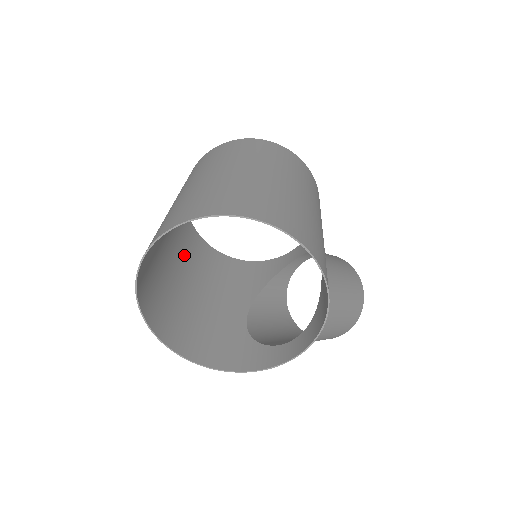
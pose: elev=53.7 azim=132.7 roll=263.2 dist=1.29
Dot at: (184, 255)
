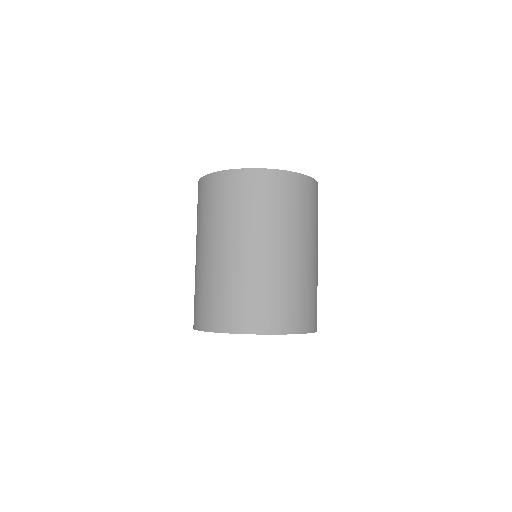
Dot at: occluded
